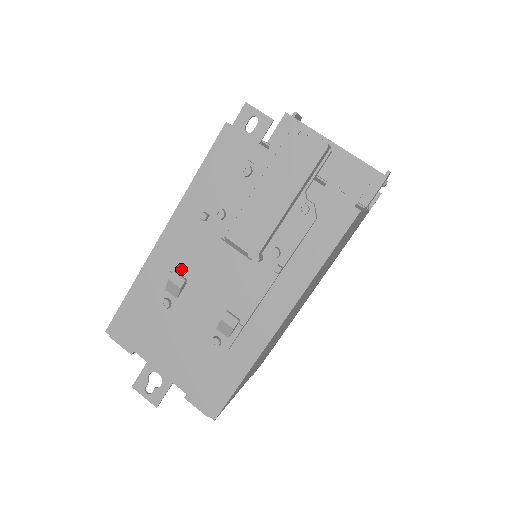
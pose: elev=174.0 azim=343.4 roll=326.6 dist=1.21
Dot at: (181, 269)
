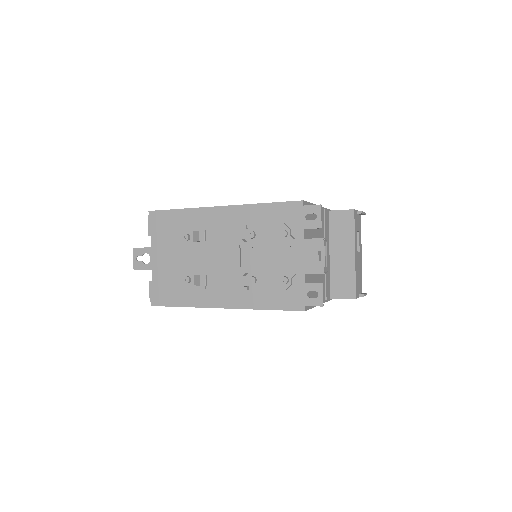
Dot at: (209, 233)
